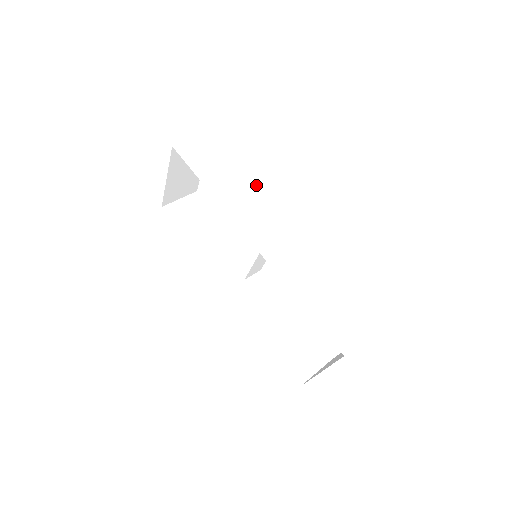
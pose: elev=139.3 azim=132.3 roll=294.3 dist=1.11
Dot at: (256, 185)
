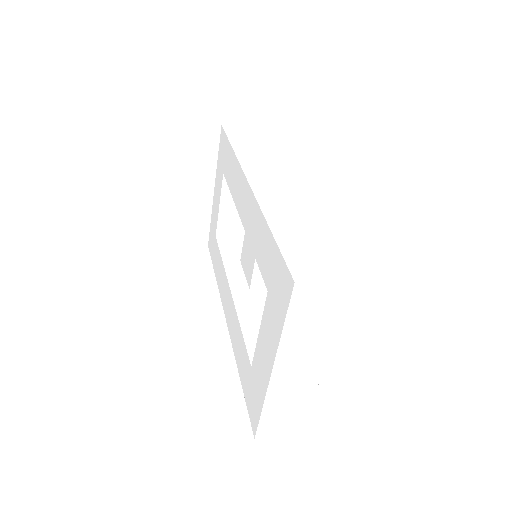
Dot at: (249, 171)
